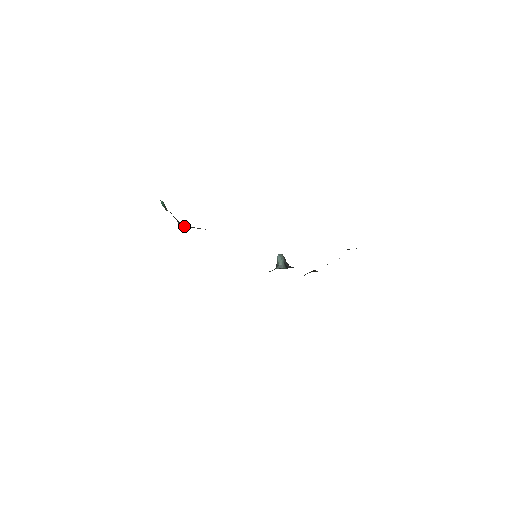
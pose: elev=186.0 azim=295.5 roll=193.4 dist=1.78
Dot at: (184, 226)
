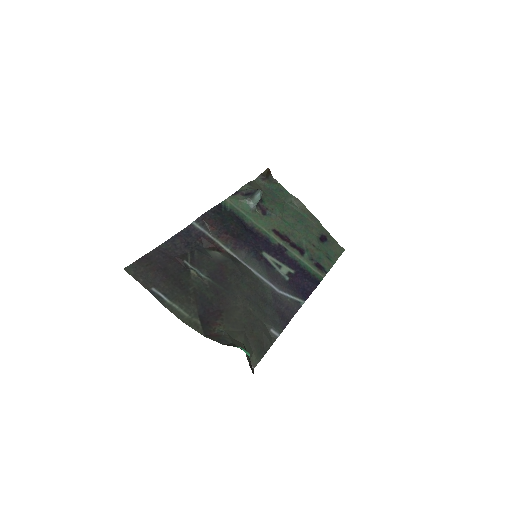
Dot at: (250, 358)
